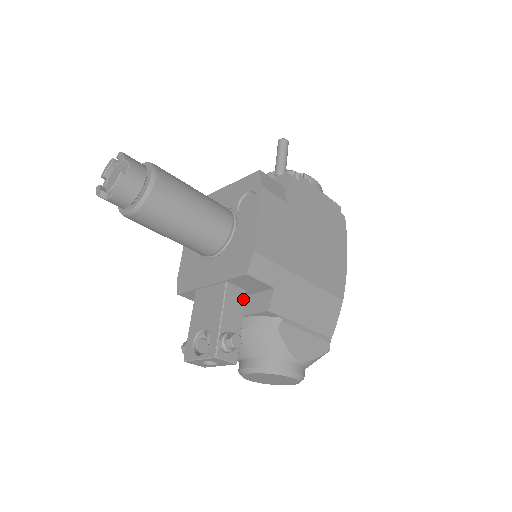
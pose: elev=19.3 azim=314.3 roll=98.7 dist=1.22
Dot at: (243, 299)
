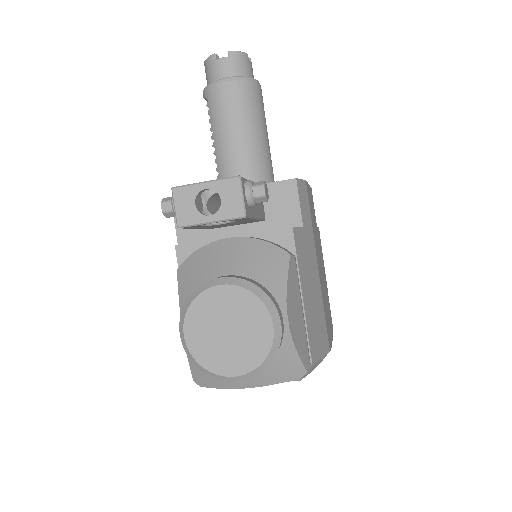
Dot at: (263, 216)
